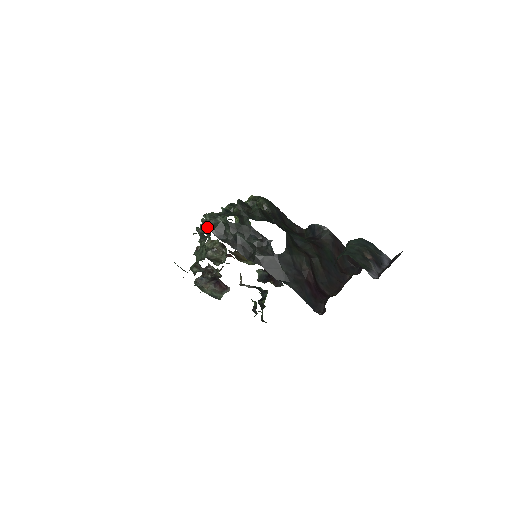
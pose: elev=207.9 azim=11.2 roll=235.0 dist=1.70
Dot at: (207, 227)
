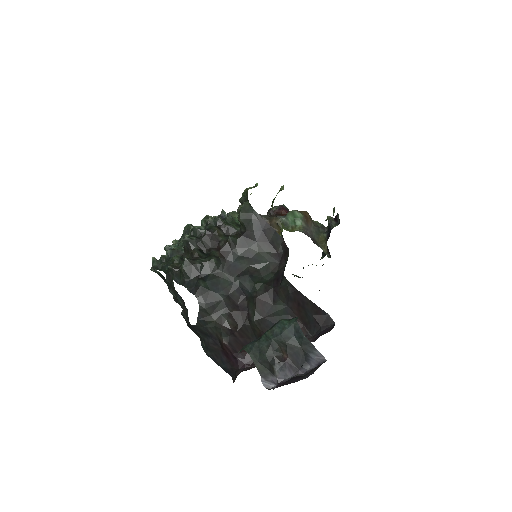
Dot at: occluded
